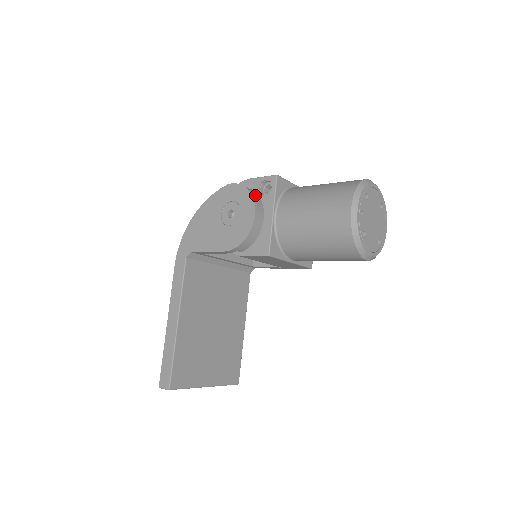
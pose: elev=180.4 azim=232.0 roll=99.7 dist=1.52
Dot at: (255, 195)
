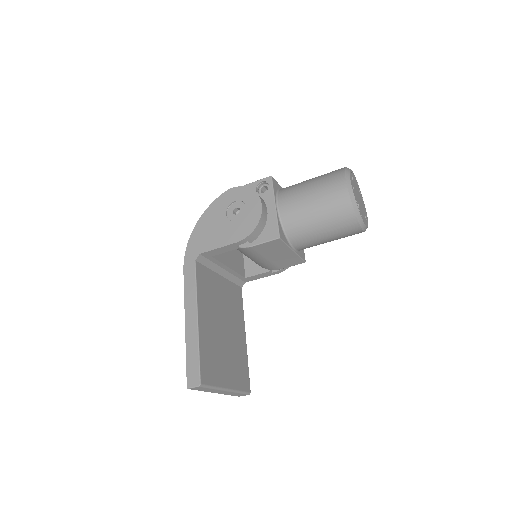
Dot at: occluded
